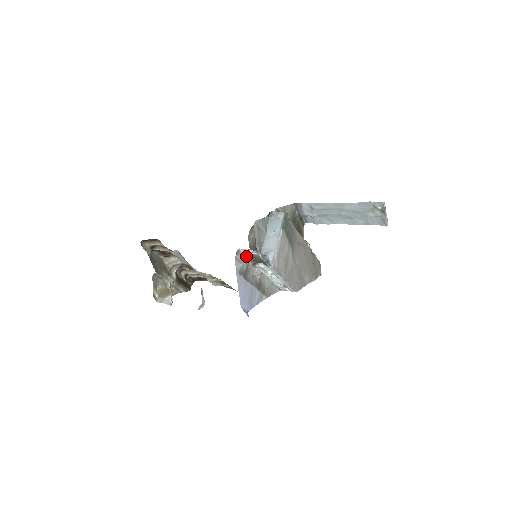
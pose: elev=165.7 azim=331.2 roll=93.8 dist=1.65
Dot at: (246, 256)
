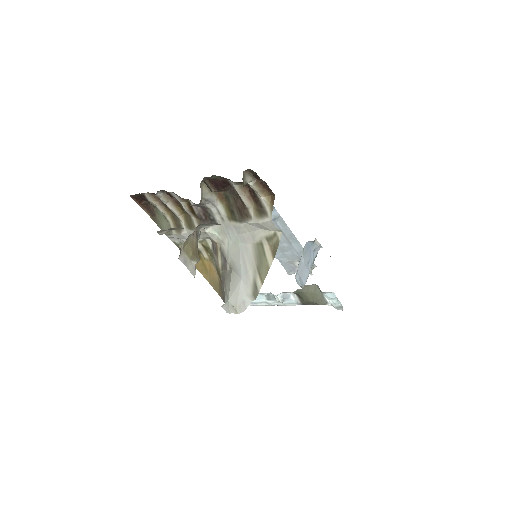
Dot at: (306, 286)
